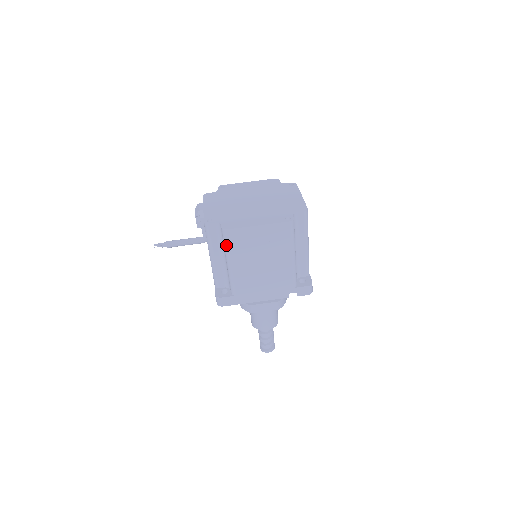
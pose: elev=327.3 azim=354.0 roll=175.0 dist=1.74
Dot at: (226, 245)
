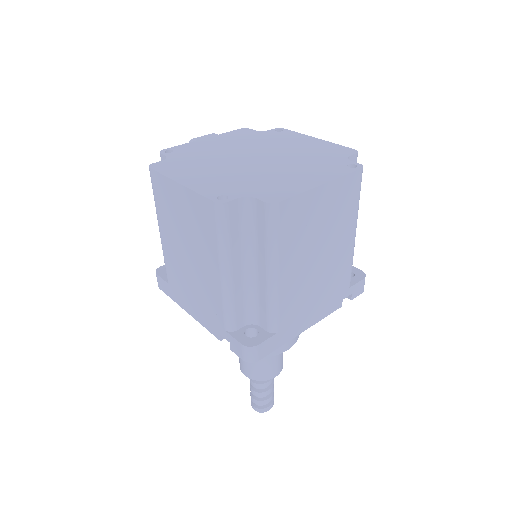
Dot at: (154, 195)
